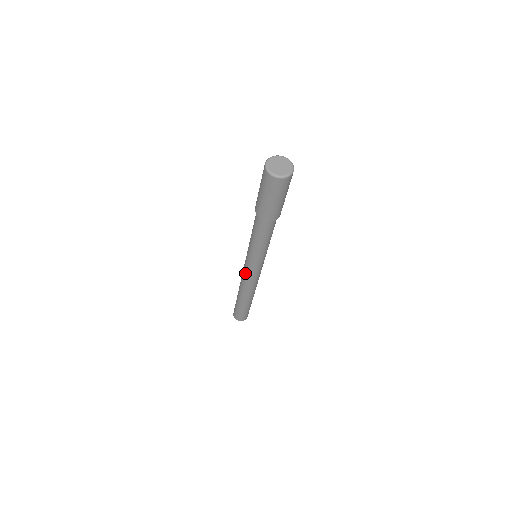
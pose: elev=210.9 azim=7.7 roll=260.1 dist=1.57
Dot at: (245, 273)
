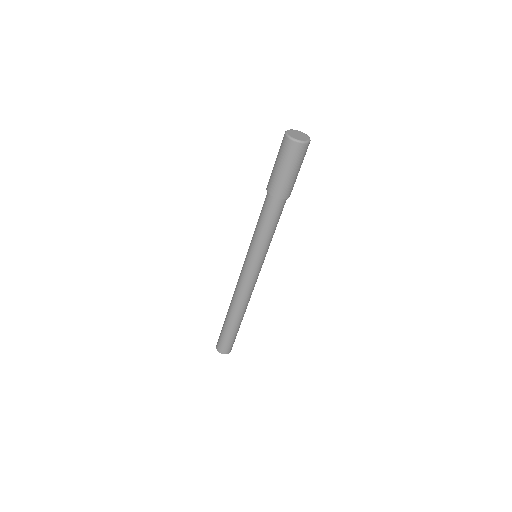
Dot at: (240, 273)
